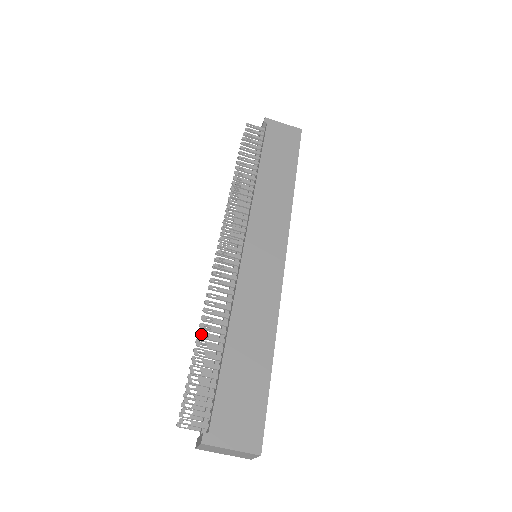
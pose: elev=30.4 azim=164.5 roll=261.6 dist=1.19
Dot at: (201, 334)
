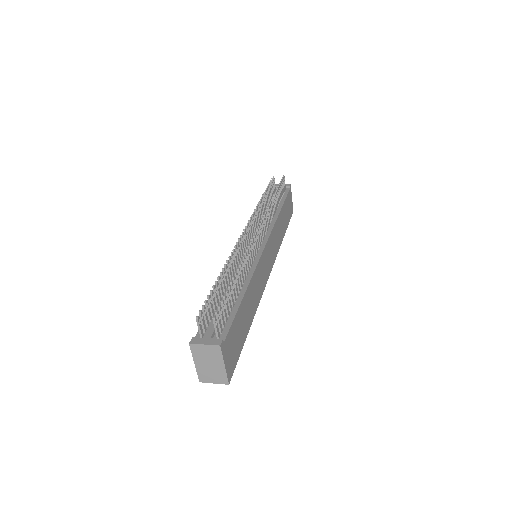
Dot at: (237, 274)
